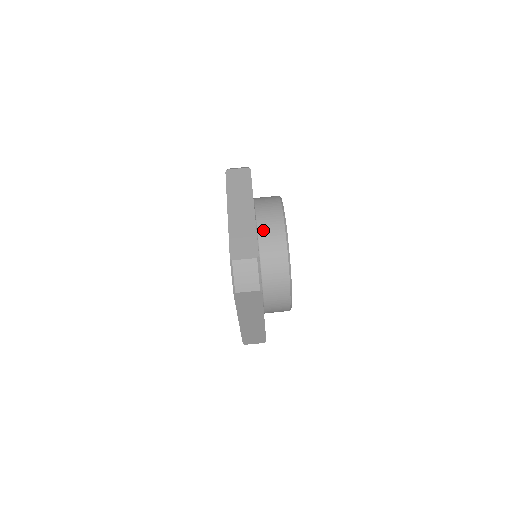
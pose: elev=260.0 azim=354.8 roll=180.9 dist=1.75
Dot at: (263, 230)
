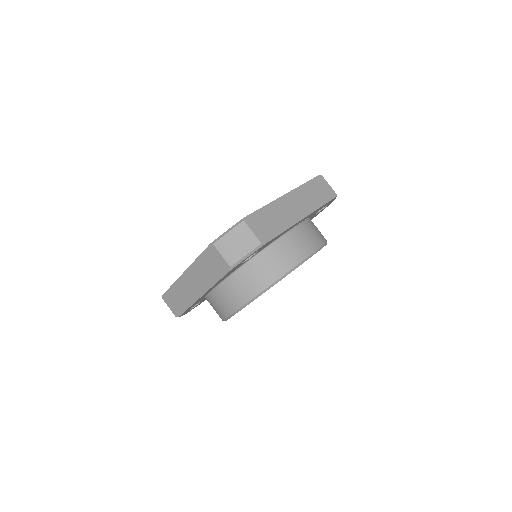
Dot at: (289, 239)
